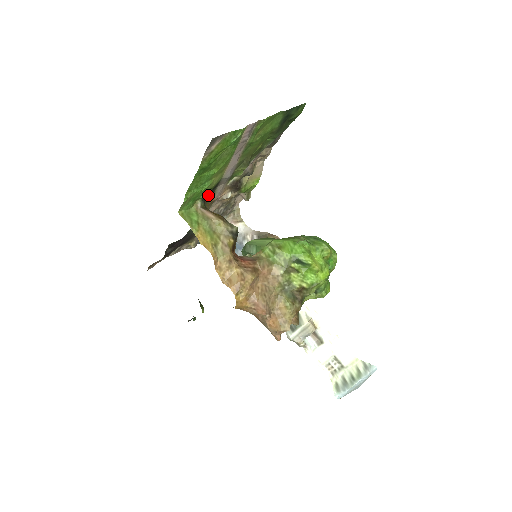
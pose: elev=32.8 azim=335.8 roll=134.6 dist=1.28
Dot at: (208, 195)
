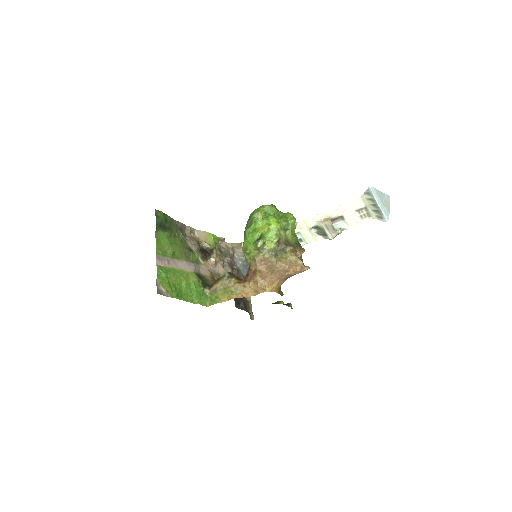
Dot at: (204, 282)
